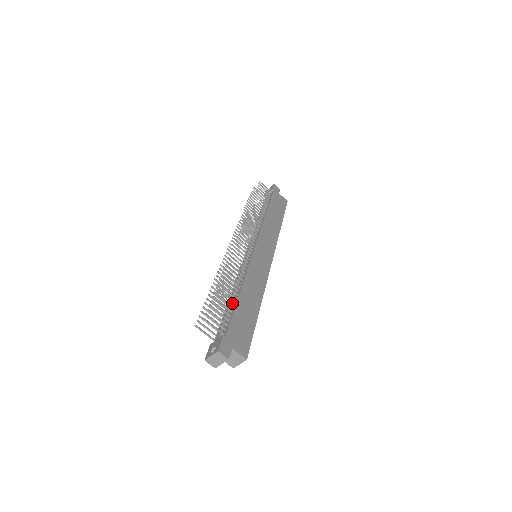
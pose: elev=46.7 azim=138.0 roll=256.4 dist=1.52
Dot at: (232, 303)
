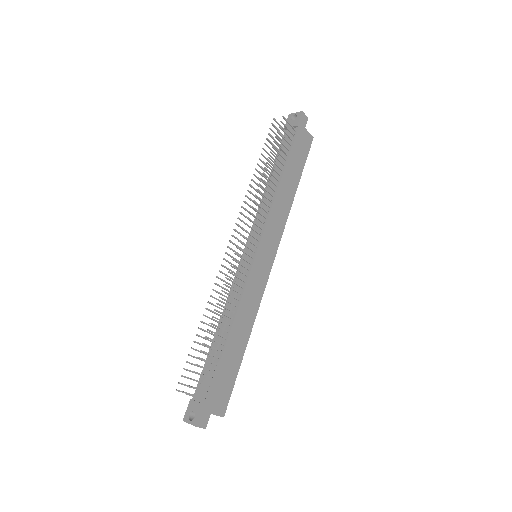
Dot at: (218, 347)
